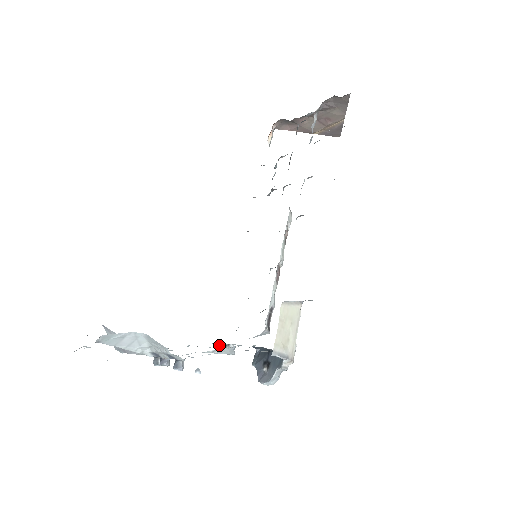
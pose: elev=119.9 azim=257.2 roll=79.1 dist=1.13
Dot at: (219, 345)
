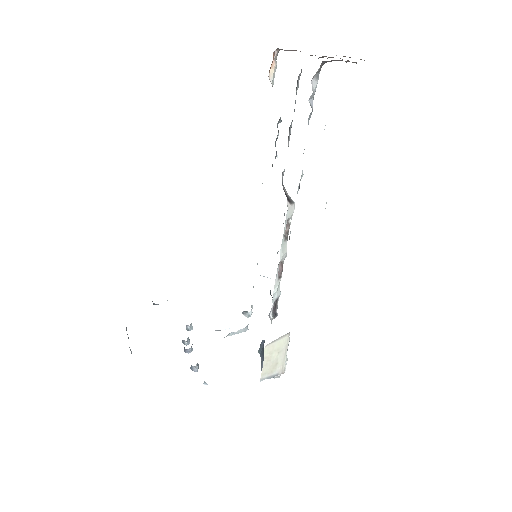
Dot at: occluded
